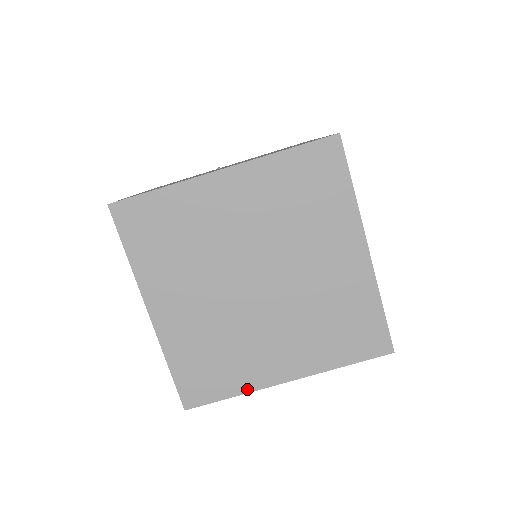
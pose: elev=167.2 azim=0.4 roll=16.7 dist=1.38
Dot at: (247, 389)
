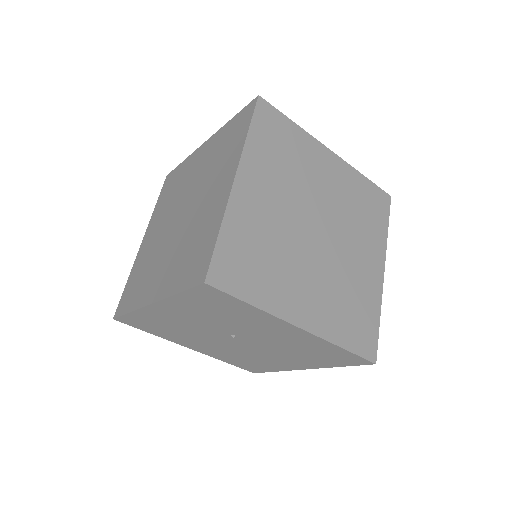
Dot at: (136, 307)
